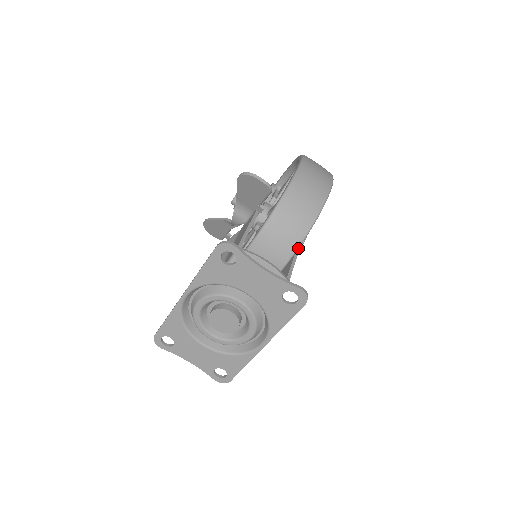
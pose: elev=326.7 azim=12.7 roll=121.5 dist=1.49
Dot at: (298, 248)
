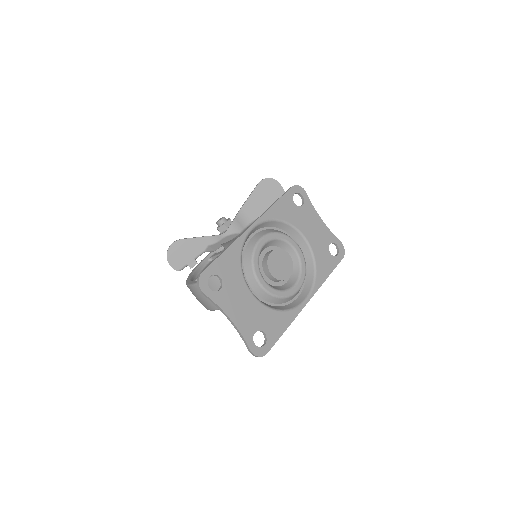
Dot at: occluded
